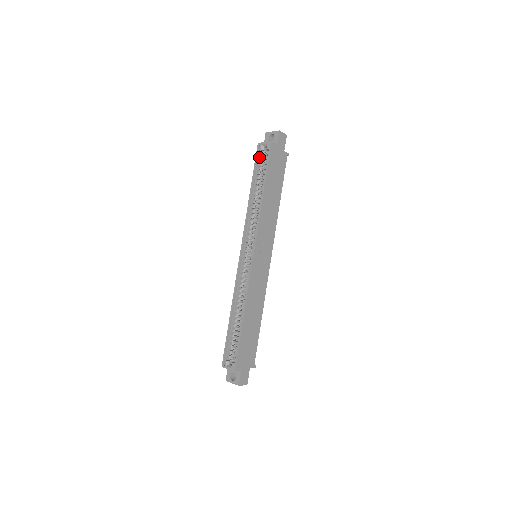
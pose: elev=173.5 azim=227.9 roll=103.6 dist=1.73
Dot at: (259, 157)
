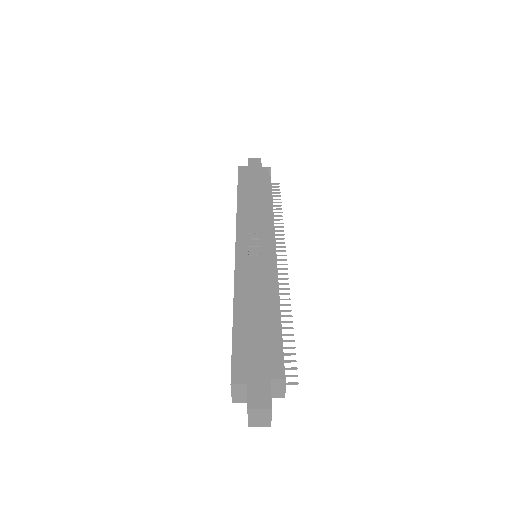
Dot at: occluded
